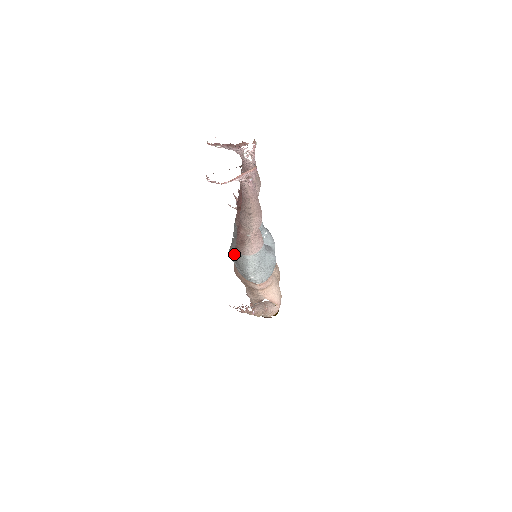
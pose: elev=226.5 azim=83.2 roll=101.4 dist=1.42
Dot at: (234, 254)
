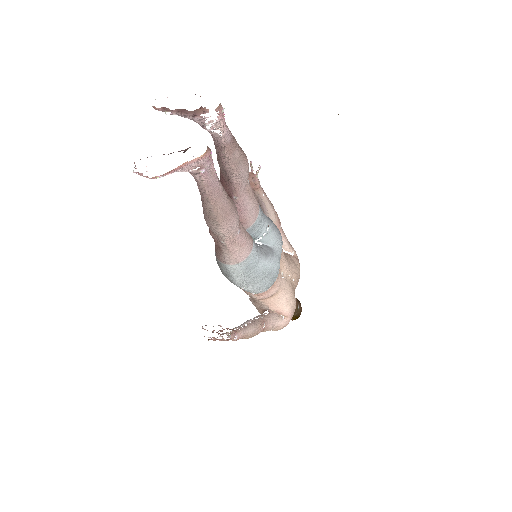
Dot at: occluded
